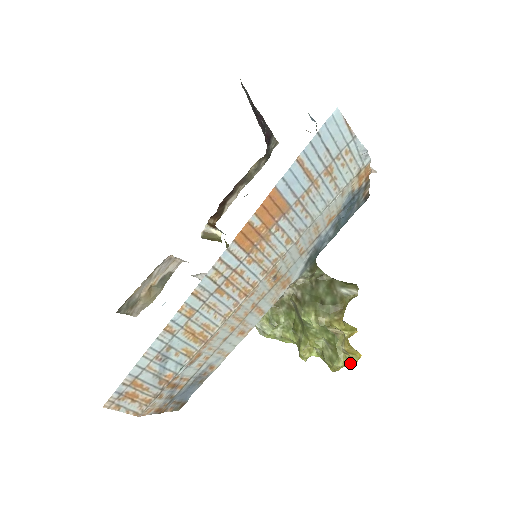
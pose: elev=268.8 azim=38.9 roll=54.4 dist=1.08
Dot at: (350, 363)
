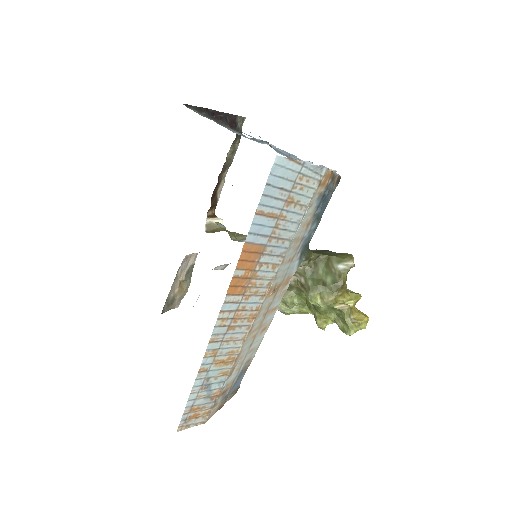
Dot at: (360, 329)
